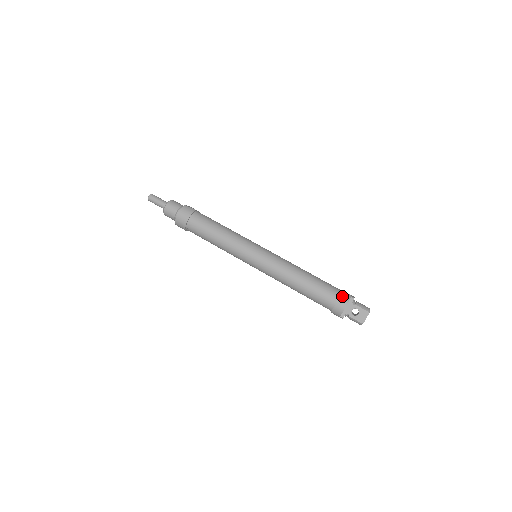
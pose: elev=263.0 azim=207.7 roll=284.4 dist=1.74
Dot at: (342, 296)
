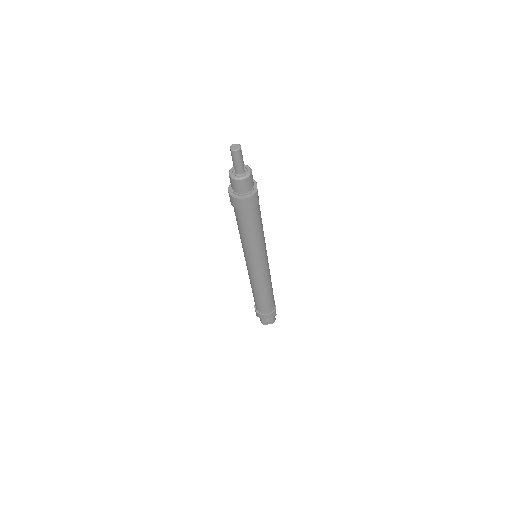
Dot at: (273, 313)
